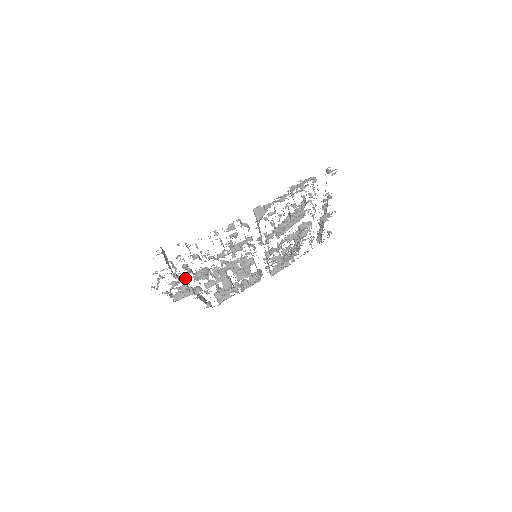
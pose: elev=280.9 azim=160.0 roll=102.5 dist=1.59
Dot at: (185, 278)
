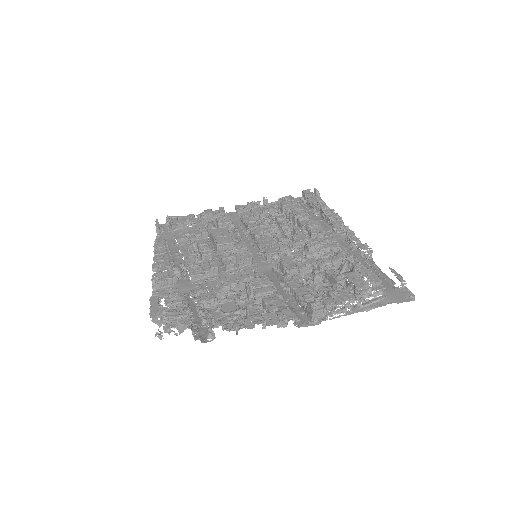
Dot at: (190, 308)
